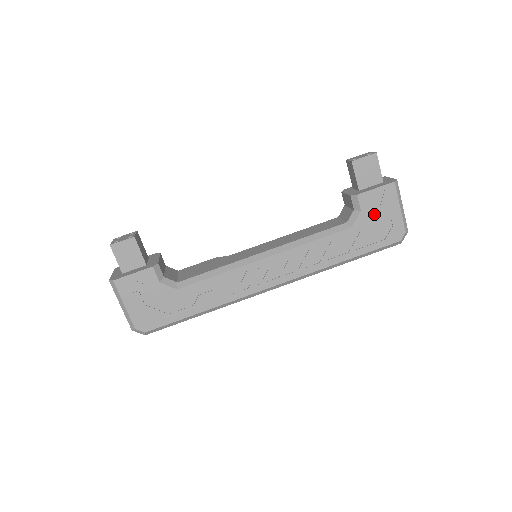
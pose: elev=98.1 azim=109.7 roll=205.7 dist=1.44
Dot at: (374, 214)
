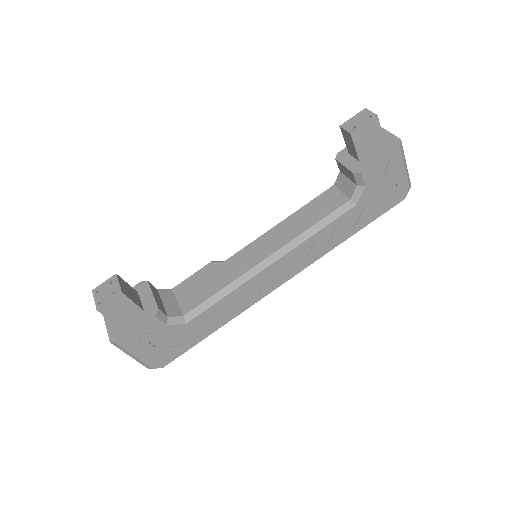
Dot at: (379, 184)
